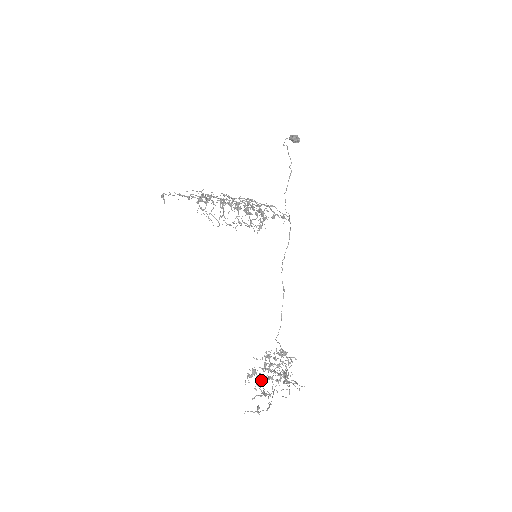
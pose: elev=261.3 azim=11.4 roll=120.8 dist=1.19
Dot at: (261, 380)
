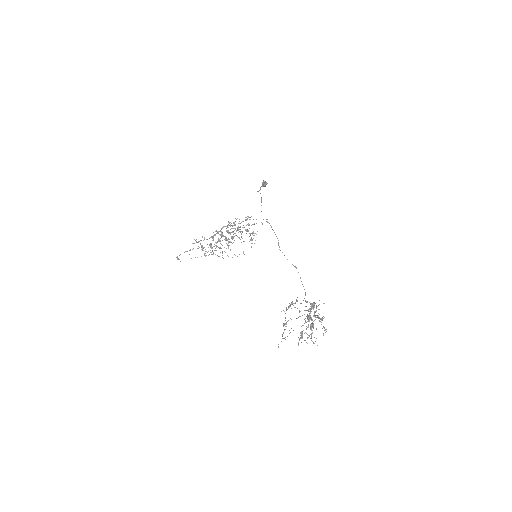
Dot at: occluded
